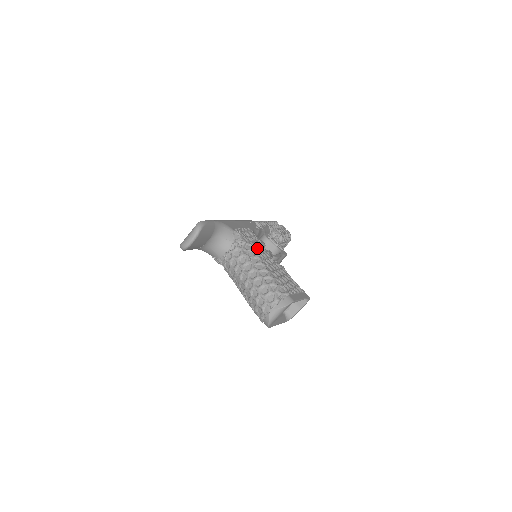
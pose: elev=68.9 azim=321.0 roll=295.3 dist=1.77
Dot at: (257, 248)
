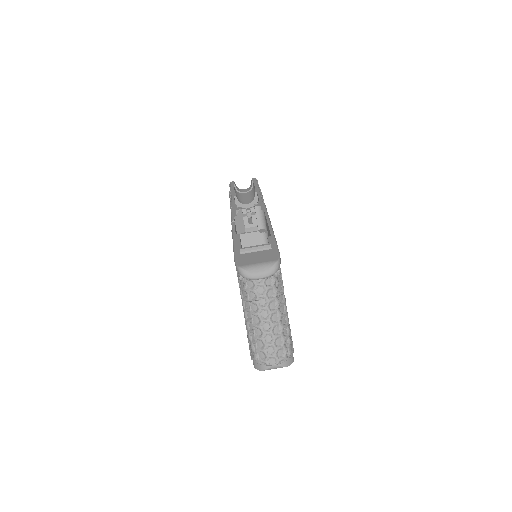
Dot at: occluded
